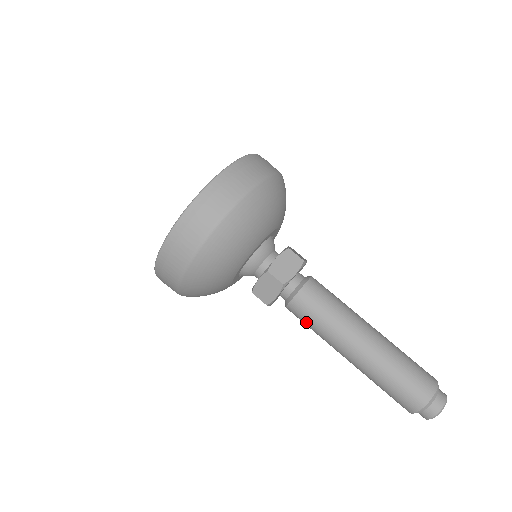
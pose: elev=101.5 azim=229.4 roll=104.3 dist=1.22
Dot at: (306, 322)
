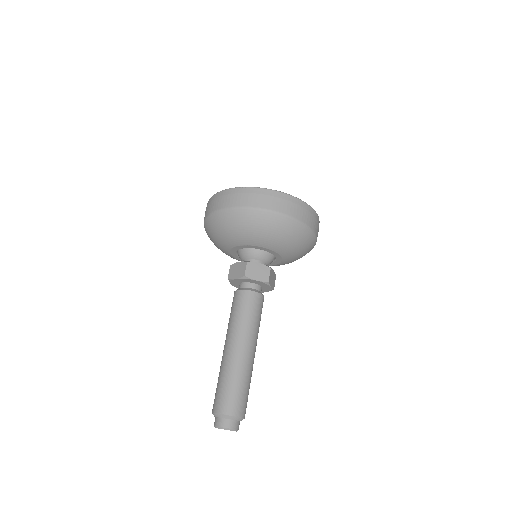
Dot at: occluded
